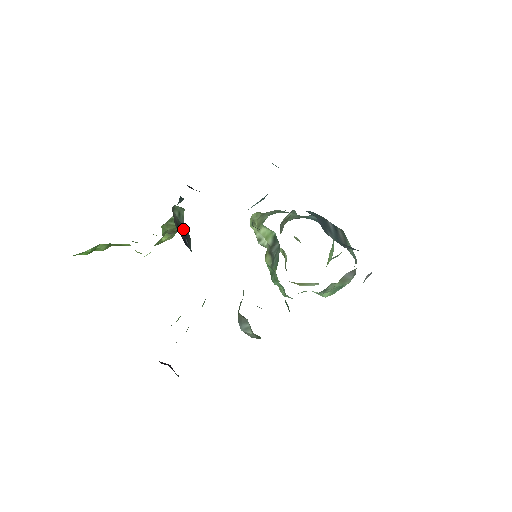
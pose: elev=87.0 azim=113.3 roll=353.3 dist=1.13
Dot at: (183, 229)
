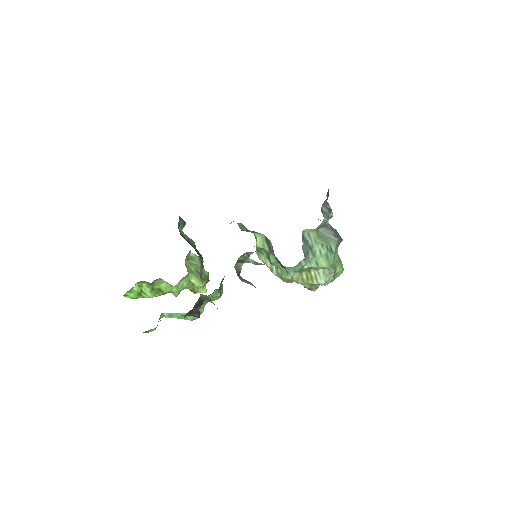
Dot at: occluded
